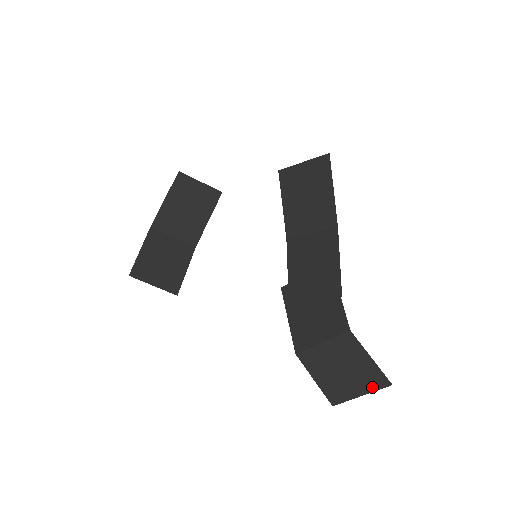
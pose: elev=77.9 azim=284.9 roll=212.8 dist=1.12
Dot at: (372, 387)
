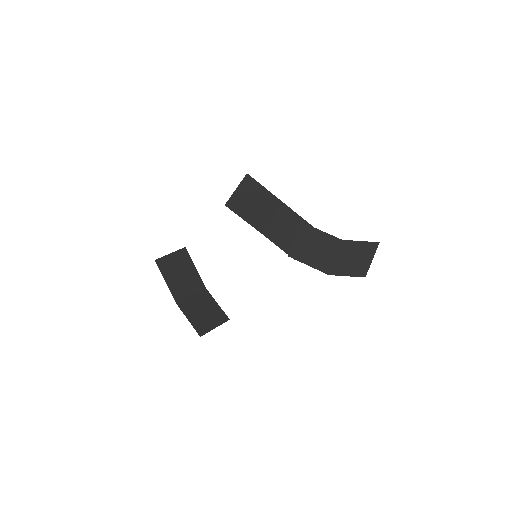
Dot at: (373, 252)
